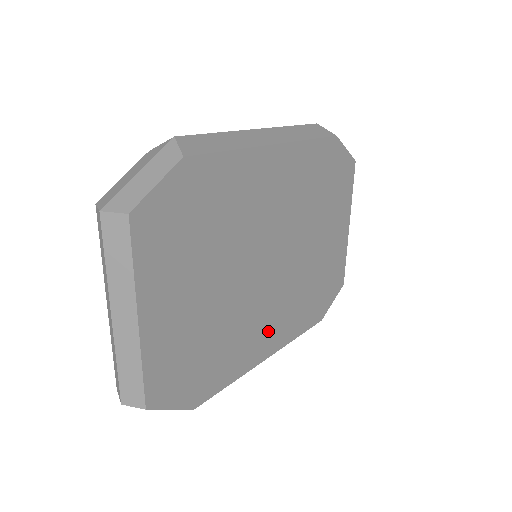
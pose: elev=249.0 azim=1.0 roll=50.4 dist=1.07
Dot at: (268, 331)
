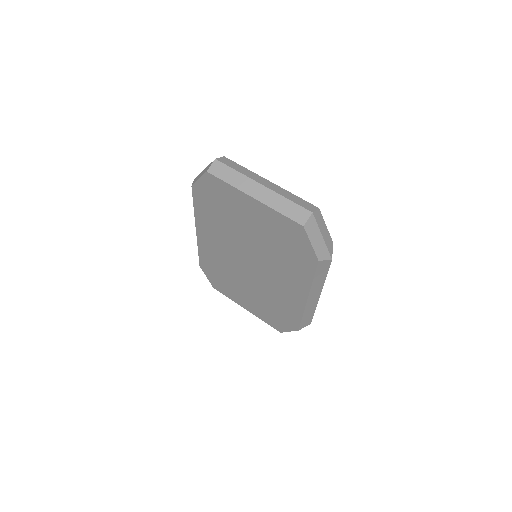
Dot at: occluded
